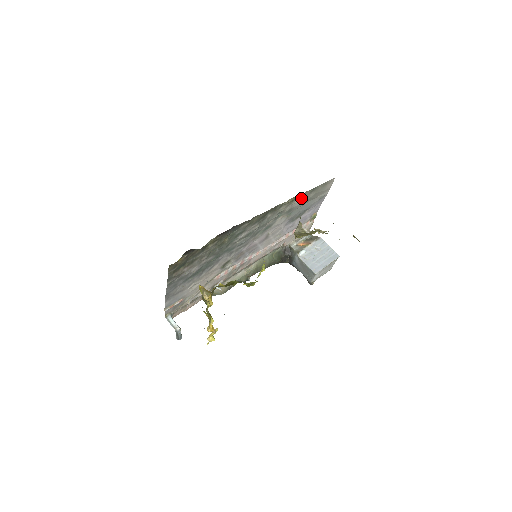
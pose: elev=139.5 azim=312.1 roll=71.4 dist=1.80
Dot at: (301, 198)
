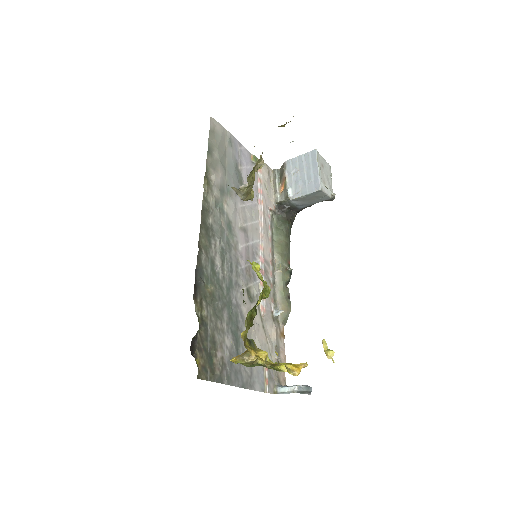
Dot at: (212, 170)
